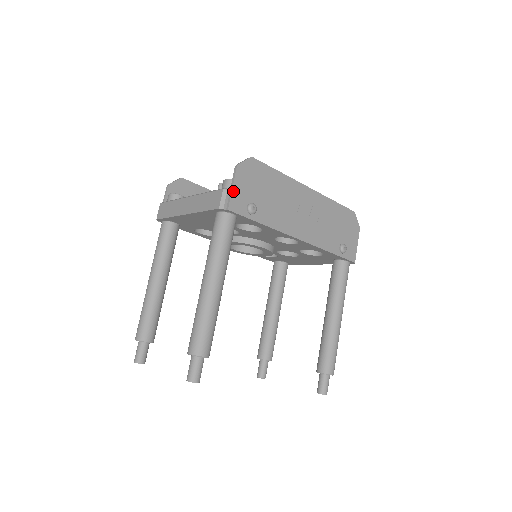
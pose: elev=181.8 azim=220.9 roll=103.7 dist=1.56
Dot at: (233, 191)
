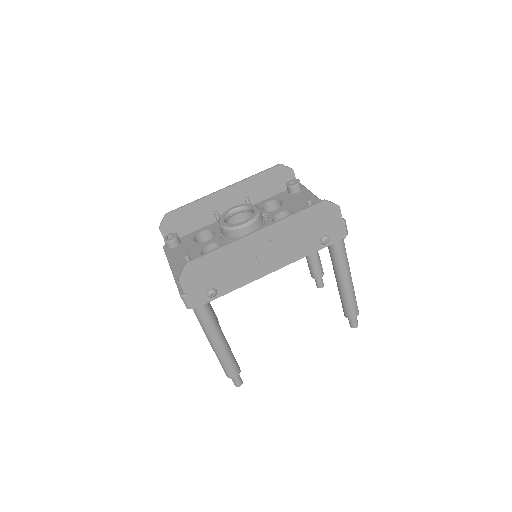
Dot at: (188, 297)
